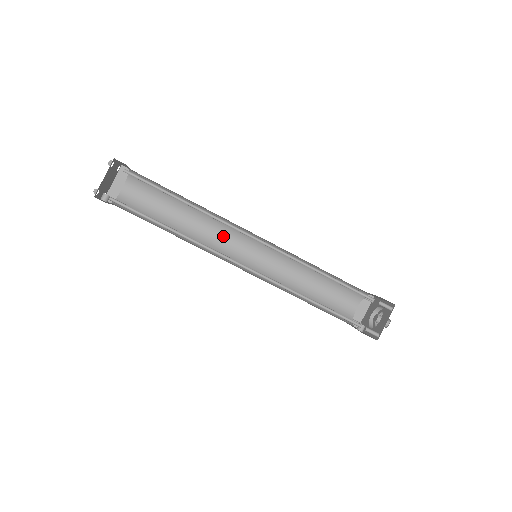
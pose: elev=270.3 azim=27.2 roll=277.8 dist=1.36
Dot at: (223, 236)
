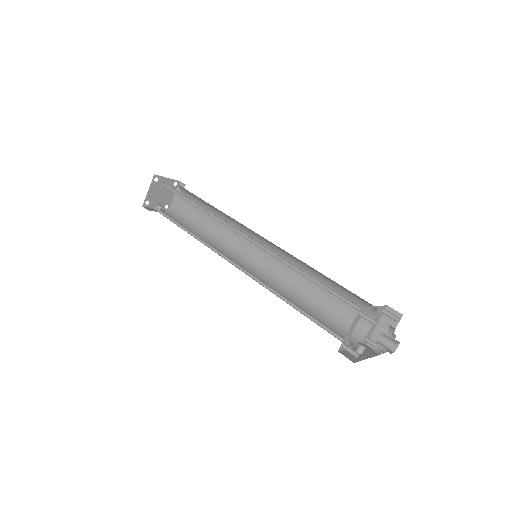
Dot at: (243, 238)
